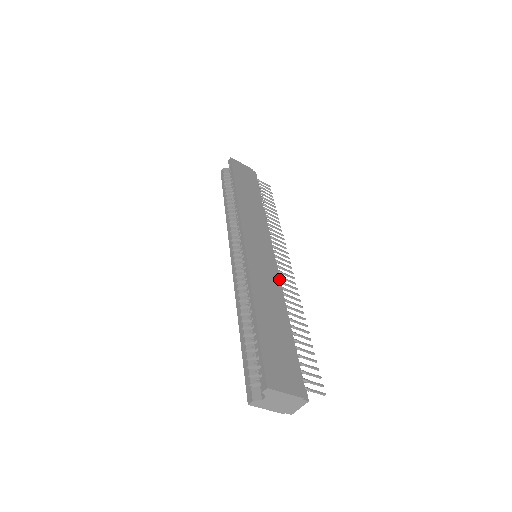
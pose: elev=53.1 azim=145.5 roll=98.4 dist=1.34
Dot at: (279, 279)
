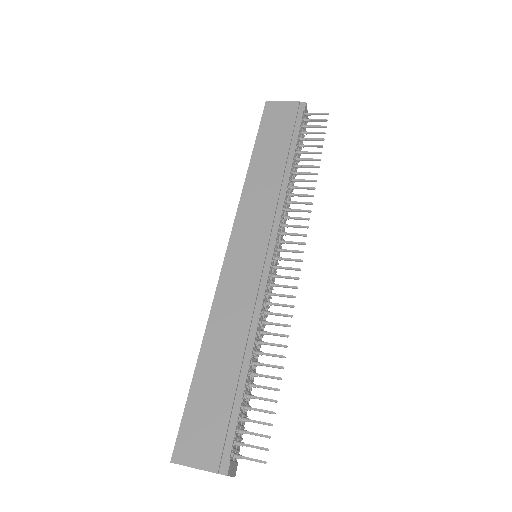
Dot at: (263, 292)
